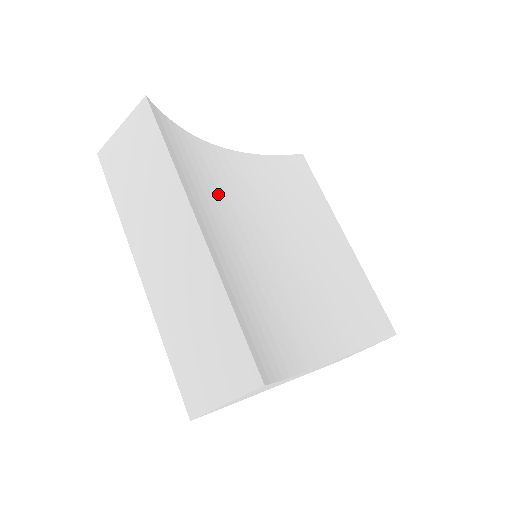
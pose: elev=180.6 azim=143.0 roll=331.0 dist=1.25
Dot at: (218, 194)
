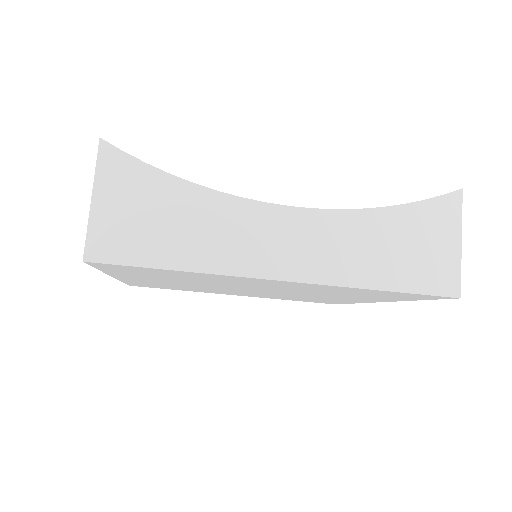
Dot at: occluded
